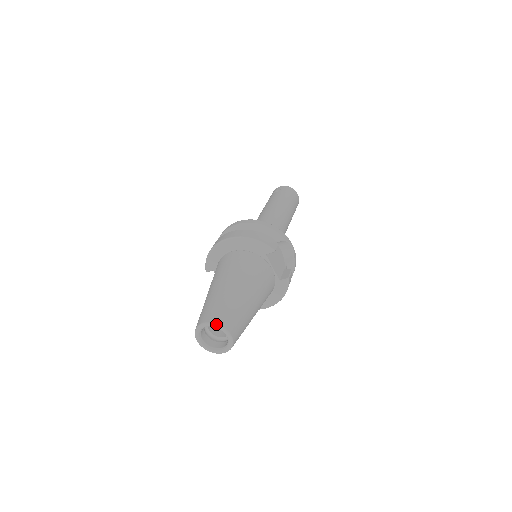
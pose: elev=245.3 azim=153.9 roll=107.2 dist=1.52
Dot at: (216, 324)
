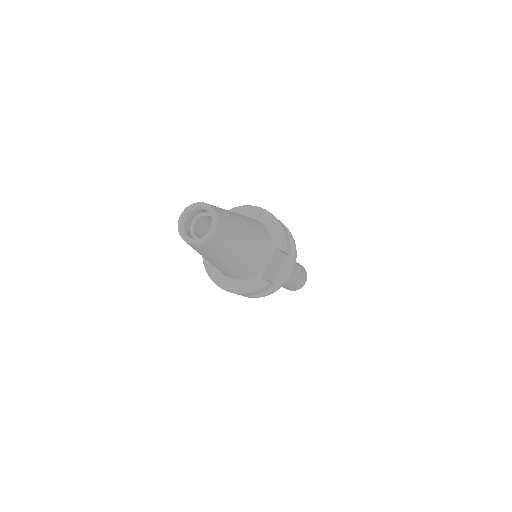
Dot at: (215, 213)
